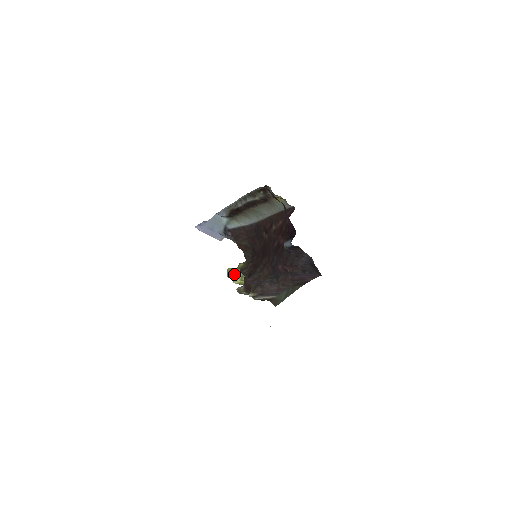
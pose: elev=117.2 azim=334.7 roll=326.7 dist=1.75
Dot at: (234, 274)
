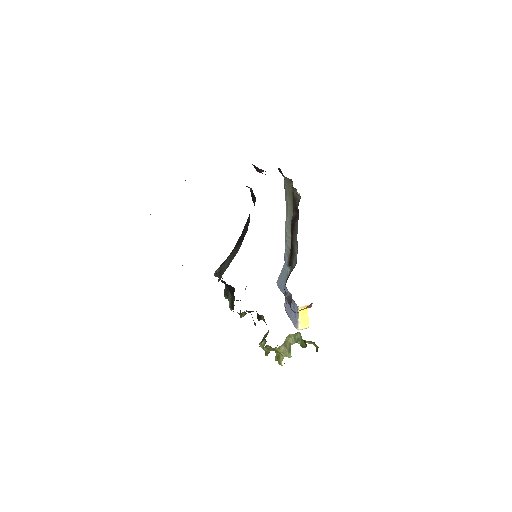
Dot at: occluded
